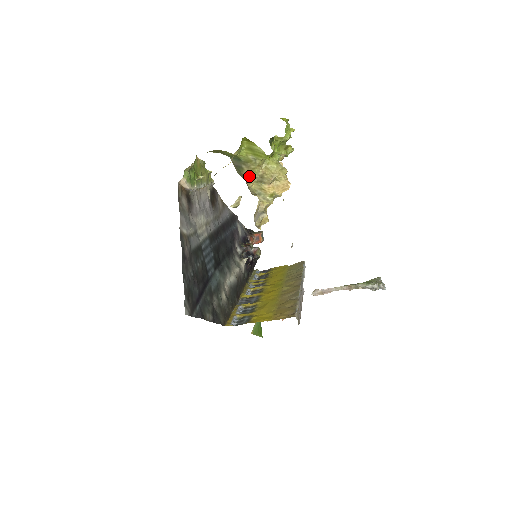
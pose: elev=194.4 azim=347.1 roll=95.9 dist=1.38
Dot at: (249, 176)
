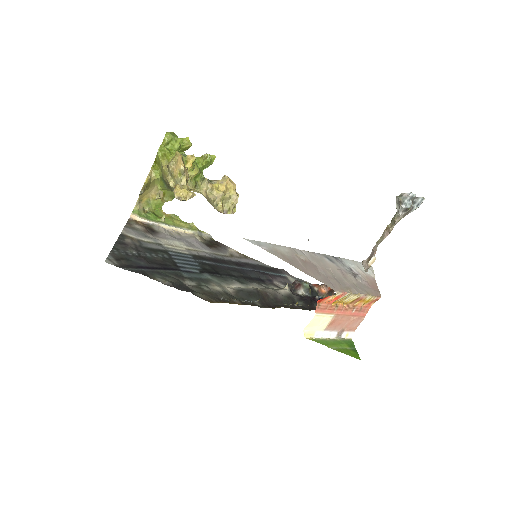
Dot at: (166, 179)
